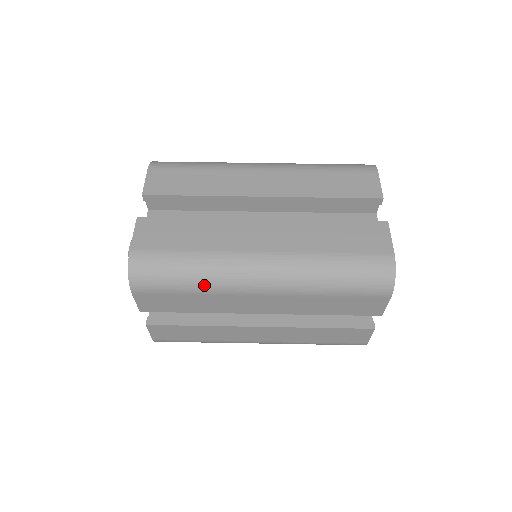
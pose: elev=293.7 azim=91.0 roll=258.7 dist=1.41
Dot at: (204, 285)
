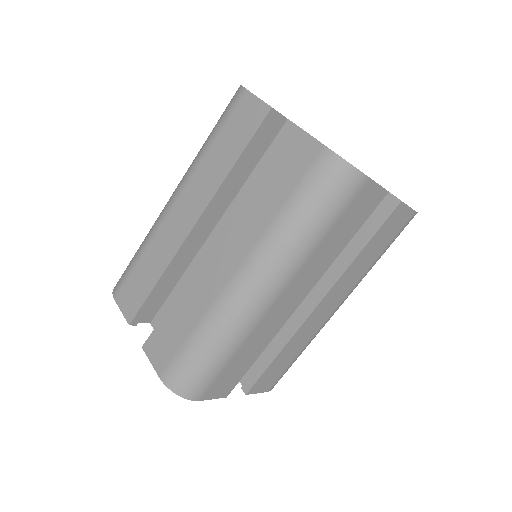
Dot at: (231, 343)
